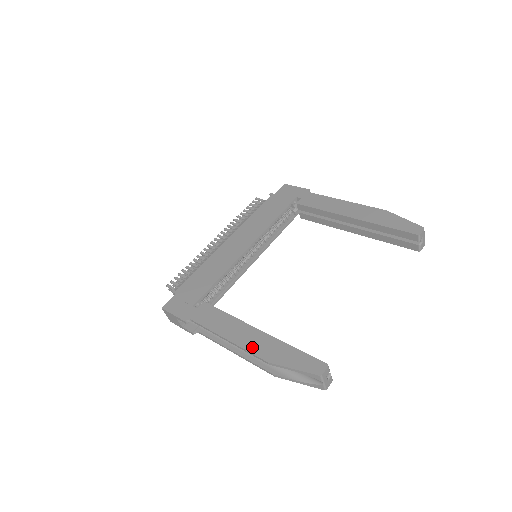
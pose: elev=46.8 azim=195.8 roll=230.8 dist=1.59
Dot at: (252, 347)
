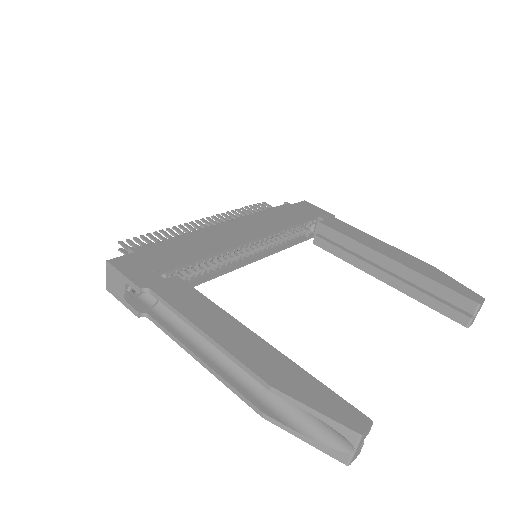
Dot at: (246, 356)
